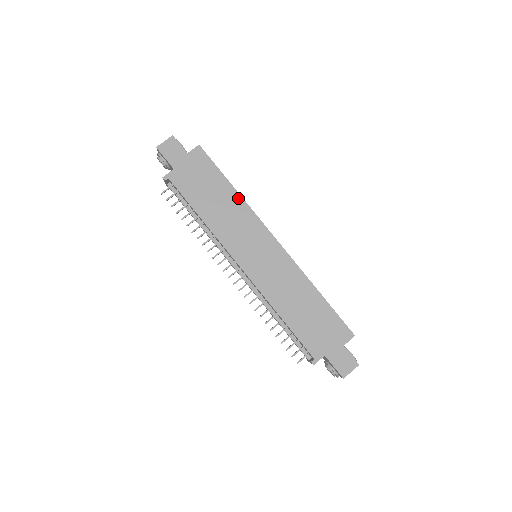
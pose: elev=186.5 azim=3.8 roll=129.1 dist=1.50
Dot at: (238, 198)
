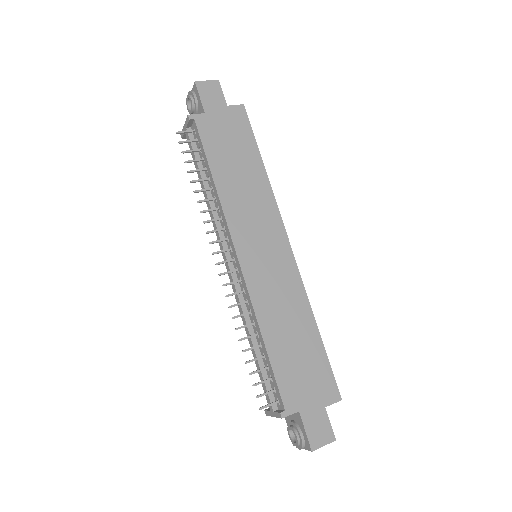
Dot at: (265, 180)
